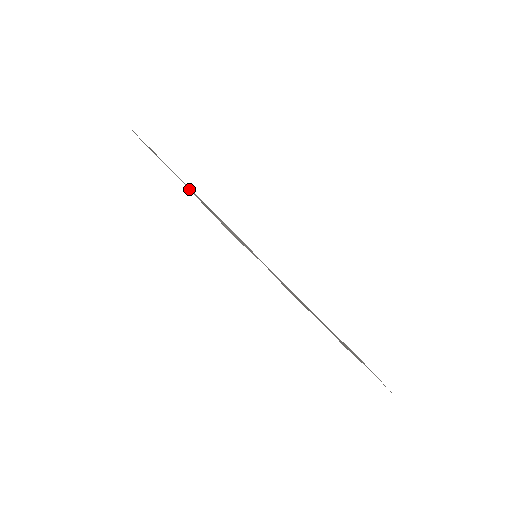
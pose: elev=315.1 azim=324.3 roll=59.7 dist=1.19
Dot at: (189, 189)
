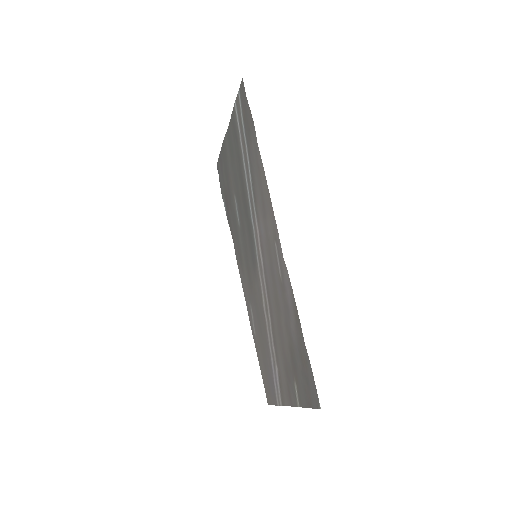
Dot at: (225, 141)
